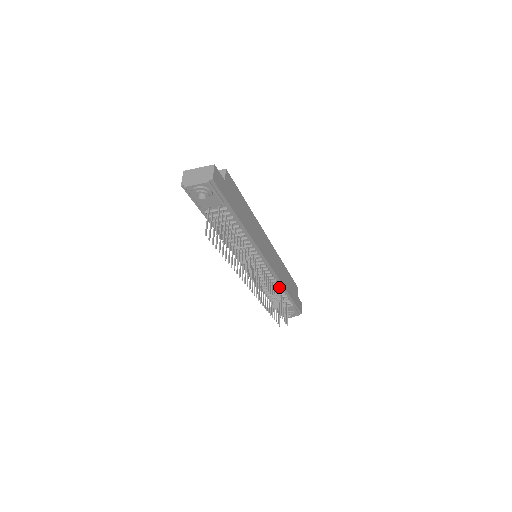
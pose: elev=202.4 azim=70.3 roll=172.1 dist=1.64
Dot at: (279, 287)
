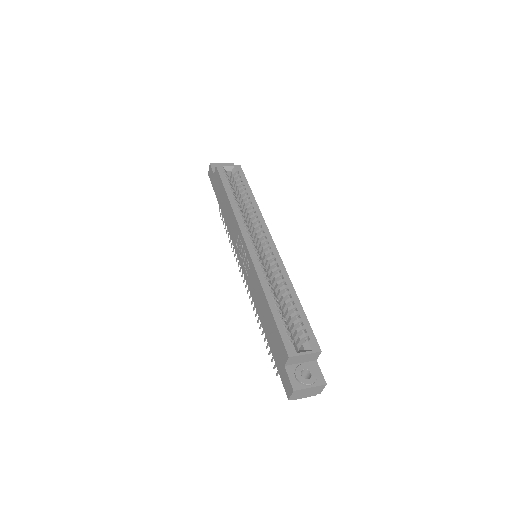
Dot at: occluded
